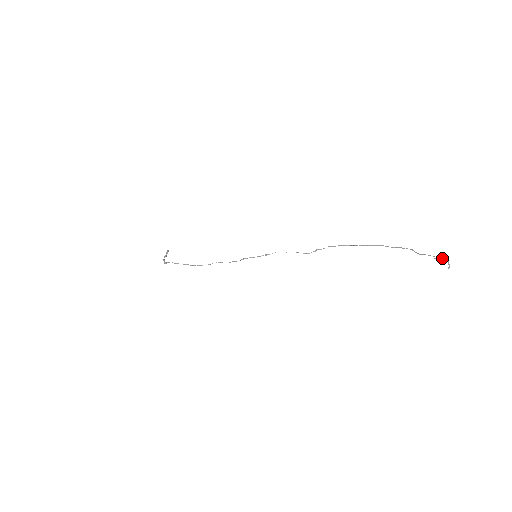
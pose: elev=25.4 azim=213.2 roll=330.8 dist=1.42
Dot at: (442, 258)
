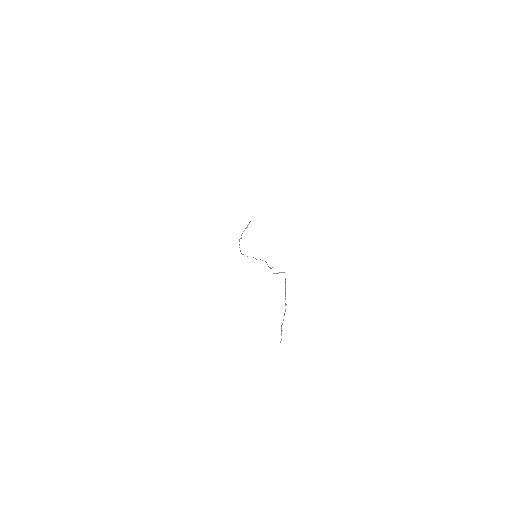
Dot at: (281, 329)
